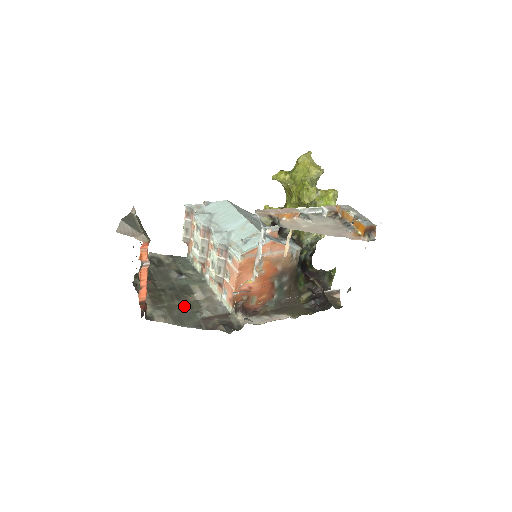
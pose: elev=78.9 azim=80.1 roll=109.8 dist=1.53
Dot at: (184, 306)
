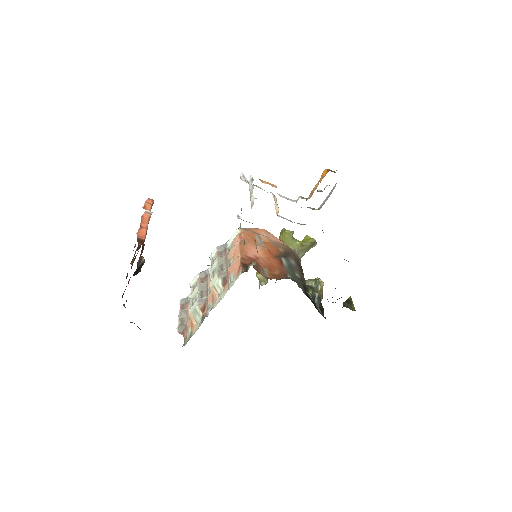
Dot at: occluded
